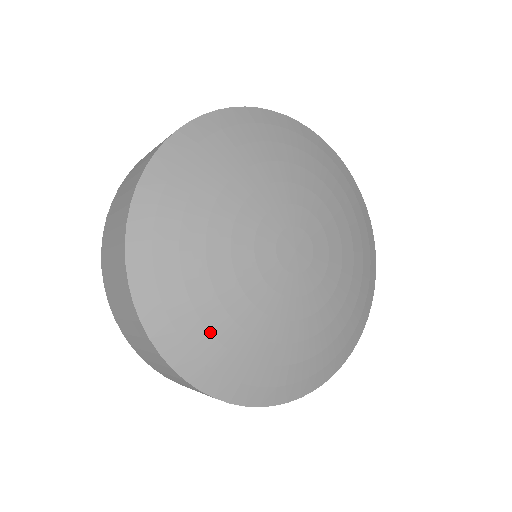
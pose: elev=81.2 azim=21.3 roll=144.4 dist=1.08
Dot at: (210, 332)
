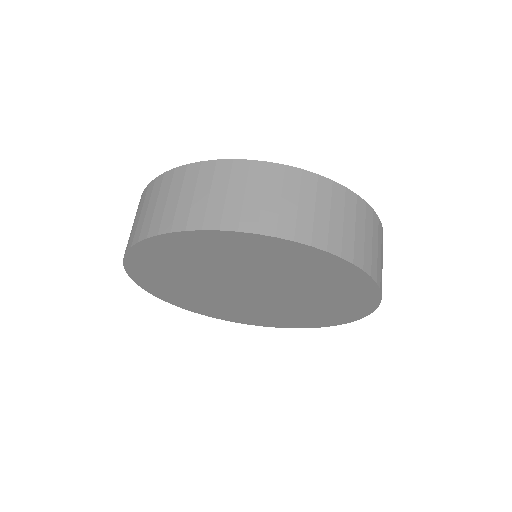
Dot at: occluded
